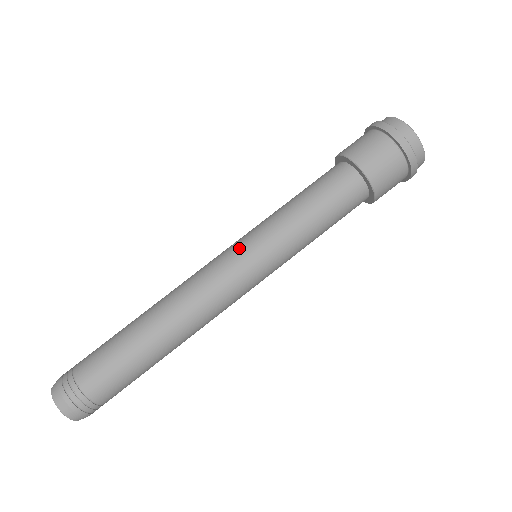
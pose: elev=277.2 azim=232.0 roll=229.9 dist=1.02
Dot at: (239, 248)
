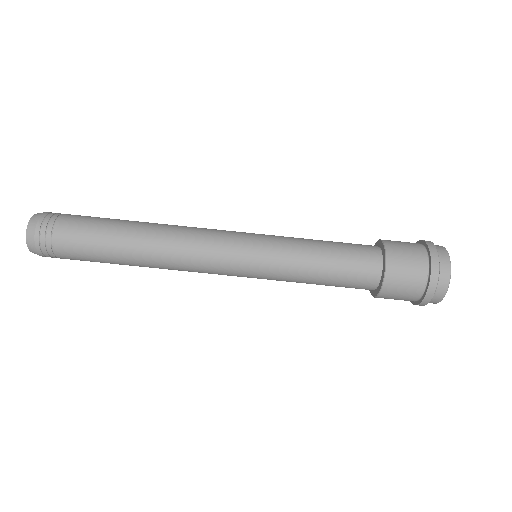
Dot at: (246, 266)
